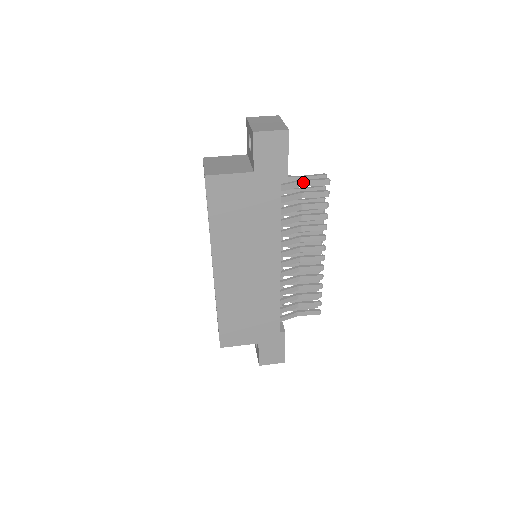
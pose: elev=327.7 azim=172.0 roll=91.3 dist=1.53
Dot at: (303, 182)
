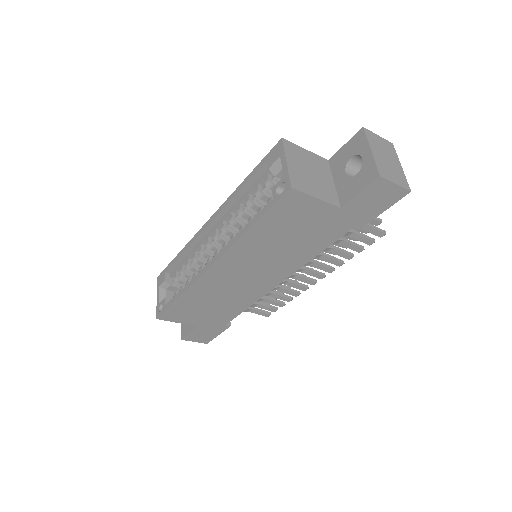
Dot at: occluded
